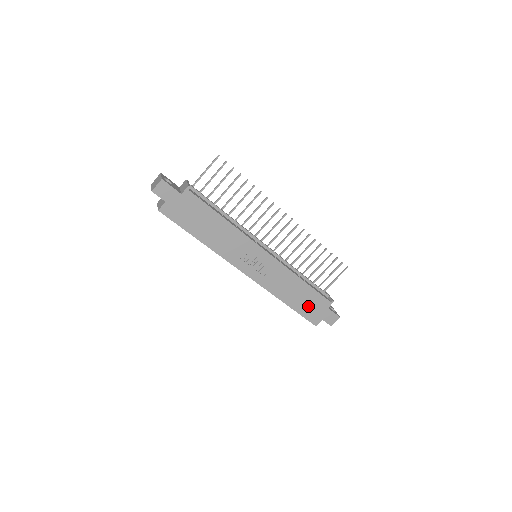
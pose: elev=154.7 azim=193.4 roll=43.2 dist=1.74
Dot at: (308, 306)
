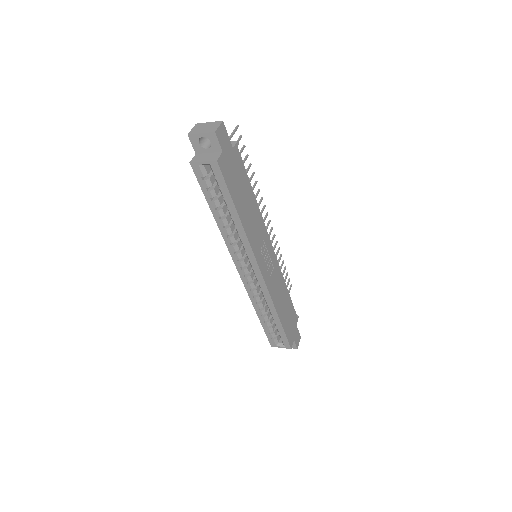
Dot at: (288, 321)
